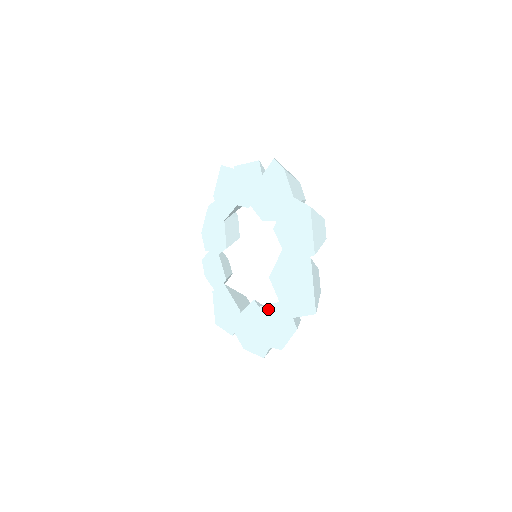
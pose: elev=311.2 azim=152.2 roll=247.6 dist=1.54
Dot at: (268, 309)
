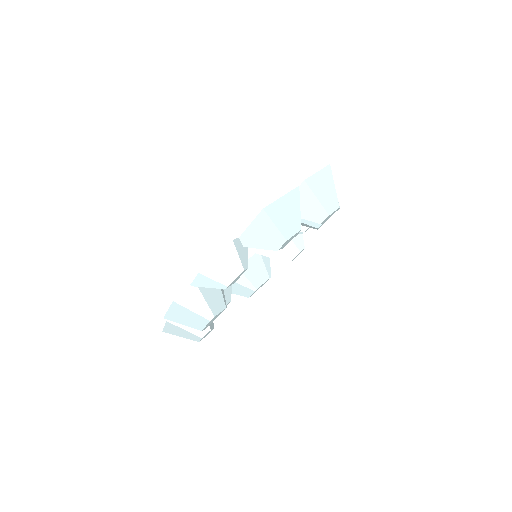
Dot at: occluded
